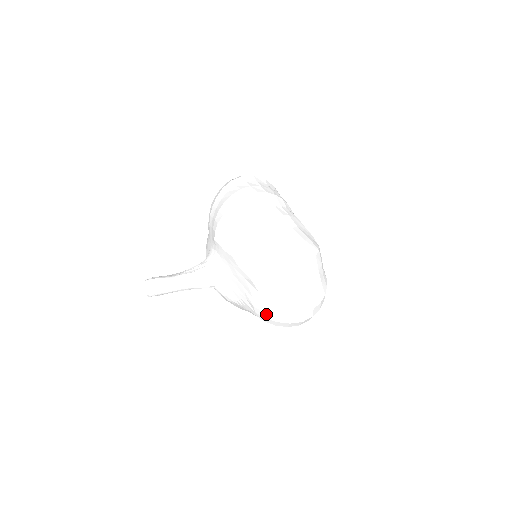
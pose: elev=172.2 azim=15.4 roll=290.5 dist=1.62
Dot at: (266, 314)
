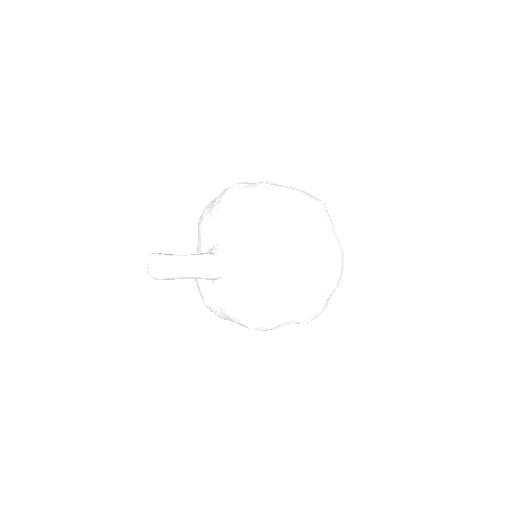
Dot at: (297, 263)
